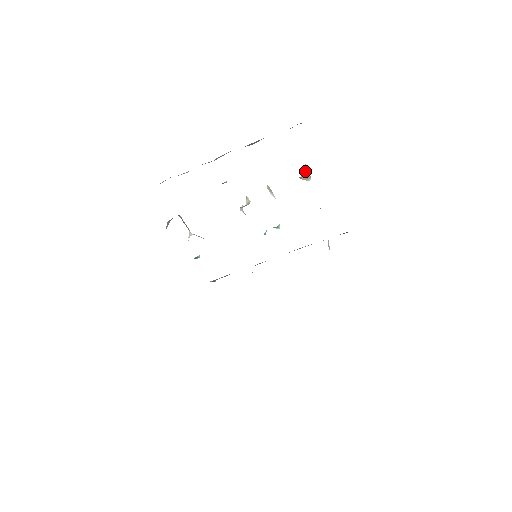
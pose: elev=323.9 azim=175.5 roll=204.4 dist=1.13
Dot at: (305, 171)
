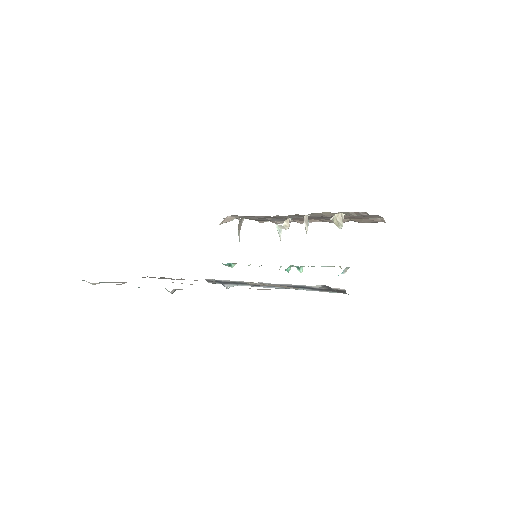
Dot at: (340, 216)
